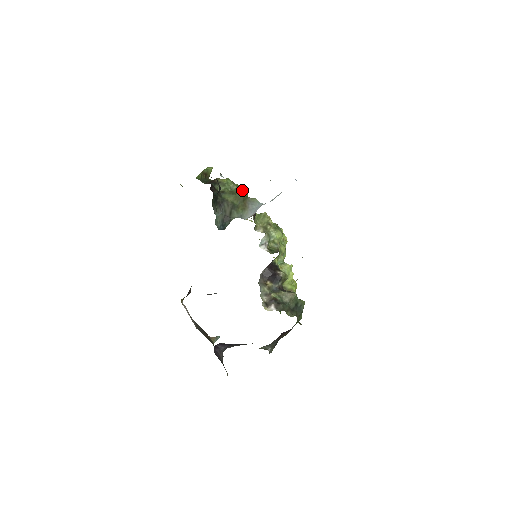
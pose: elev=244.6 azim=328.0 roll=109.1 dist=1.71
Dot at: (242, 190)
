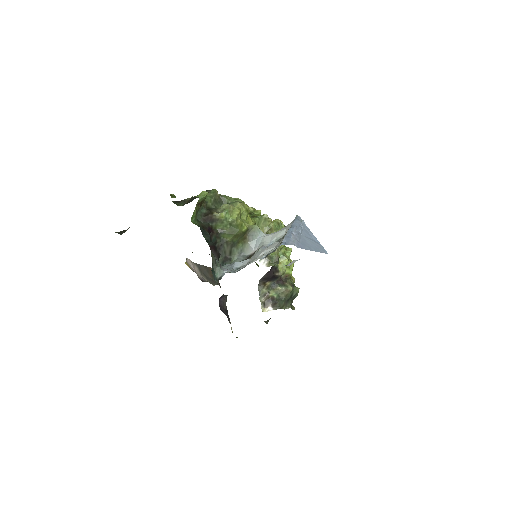
Dot at: (242, 223)
